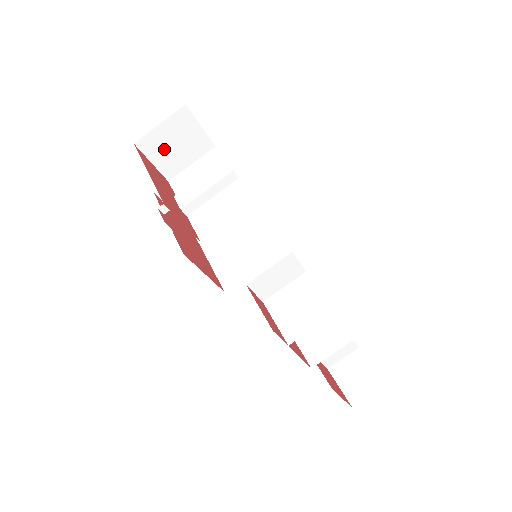
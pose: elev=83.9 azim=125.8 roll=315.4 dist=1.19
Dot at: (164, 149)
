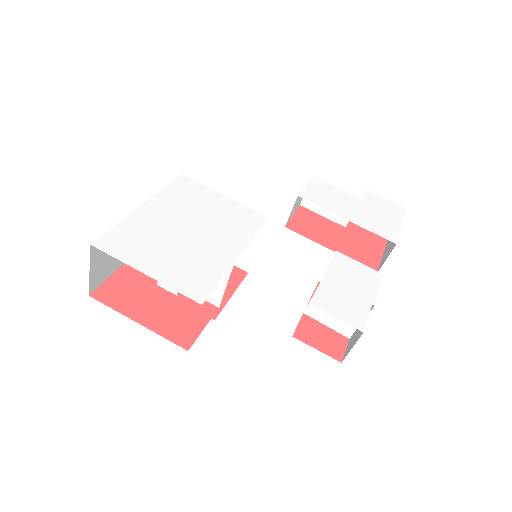
Dot at: (107, 265)
